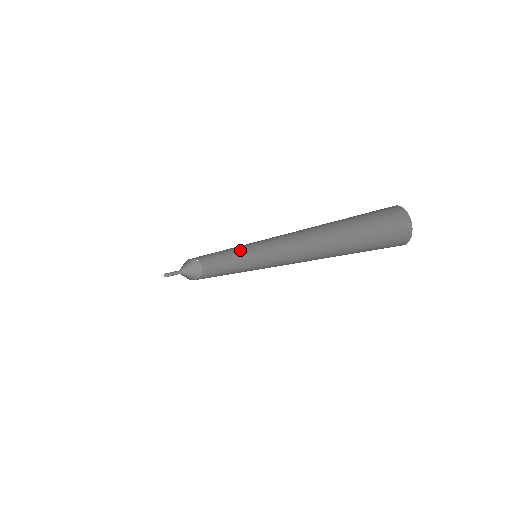
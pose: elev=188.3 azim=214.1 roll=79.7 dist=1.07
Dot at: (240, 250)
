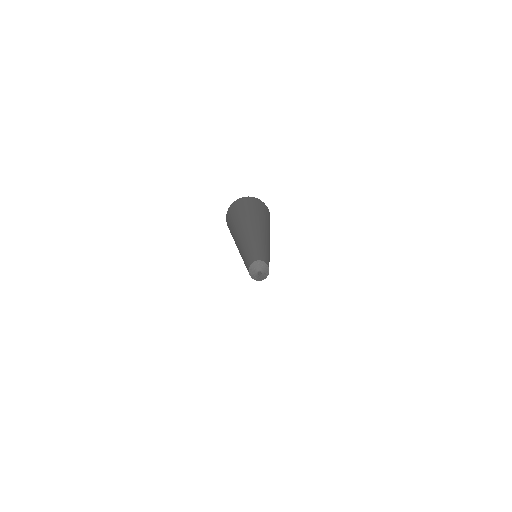
Dot at: (257, 249)
